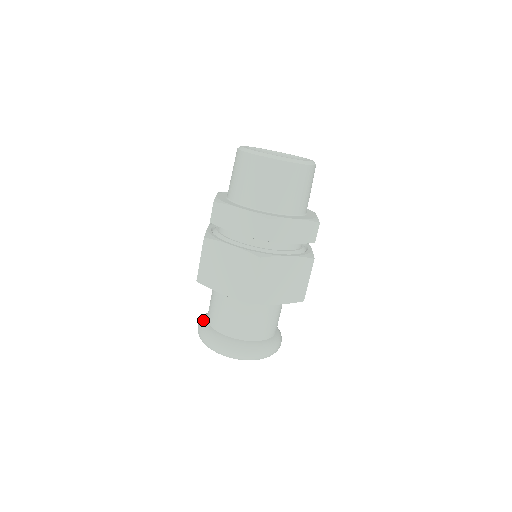
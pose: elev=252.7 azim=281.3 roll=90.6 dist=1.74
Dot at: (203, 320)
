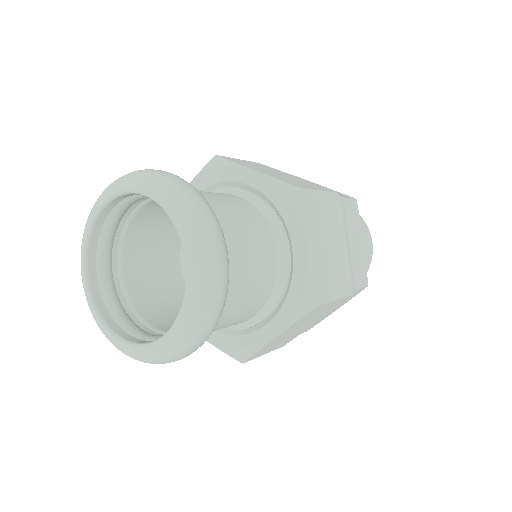
Dot at: occluded
